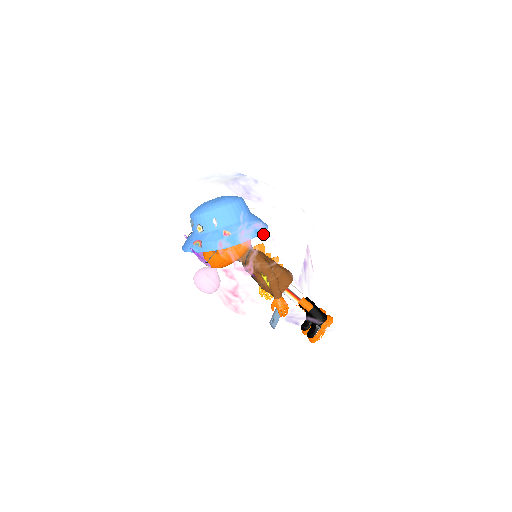
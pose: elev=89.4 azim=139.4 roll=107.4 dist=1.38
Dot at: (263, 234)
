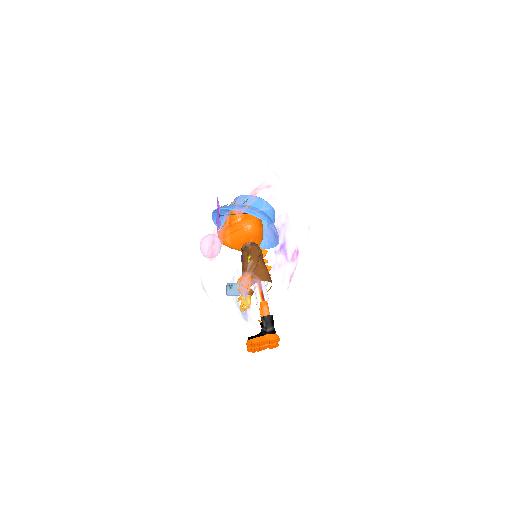
Dot at: (268, 191)
